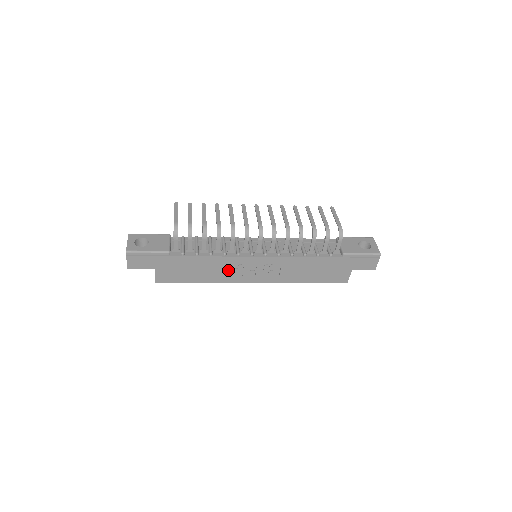
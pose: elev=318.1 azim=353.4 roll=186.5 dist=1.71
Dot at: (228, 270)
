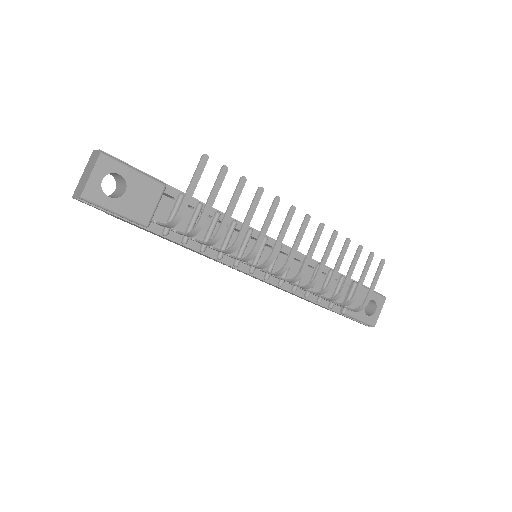
Dot at: occluded
